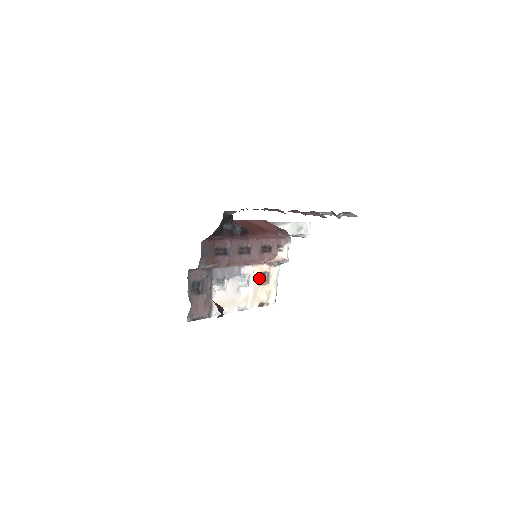
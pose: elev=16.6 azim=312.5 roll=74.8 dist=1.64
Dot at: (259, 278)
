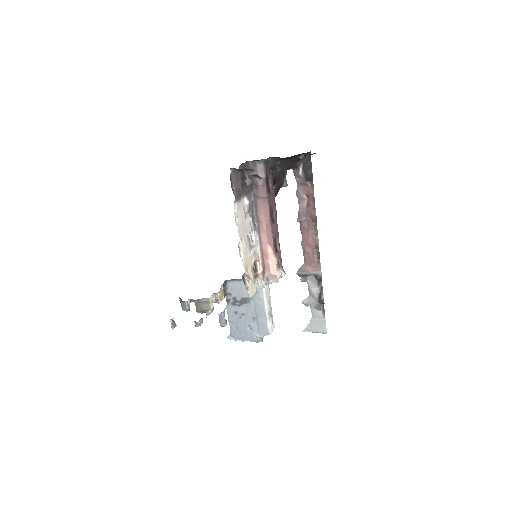
Dot at: occluded
